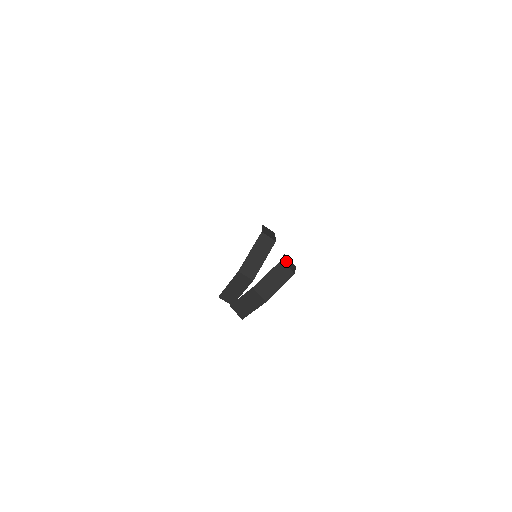
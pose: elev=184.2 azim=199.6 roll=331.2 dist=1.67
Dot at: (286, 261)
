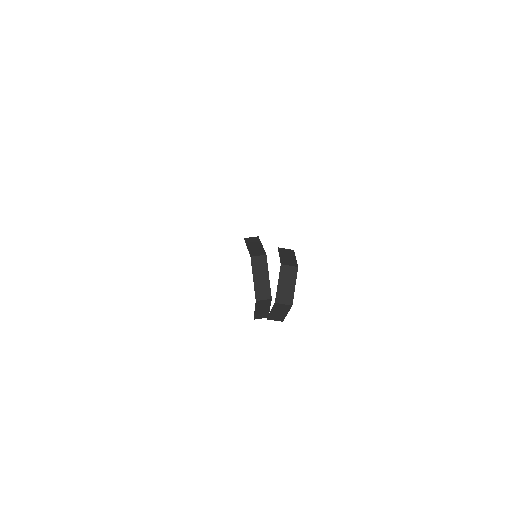
Dot at: (284, 258)
